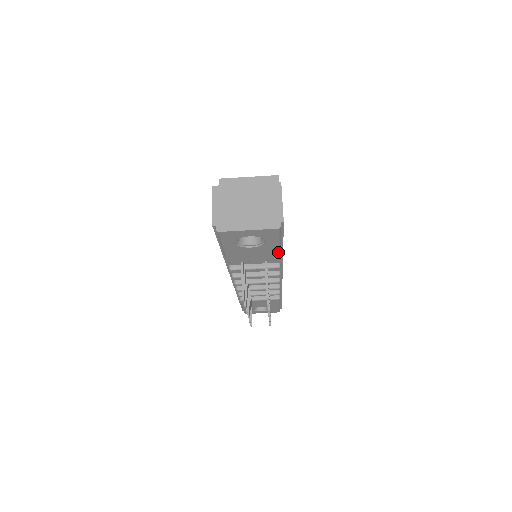
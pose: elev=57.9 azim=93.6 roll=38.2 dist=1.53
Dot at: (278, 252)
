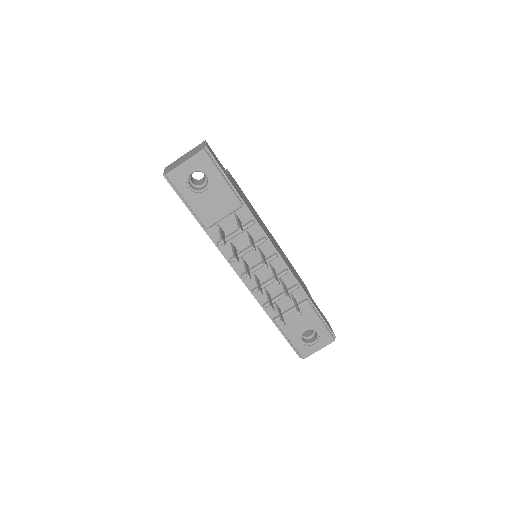
Dot at: (231, 191)
